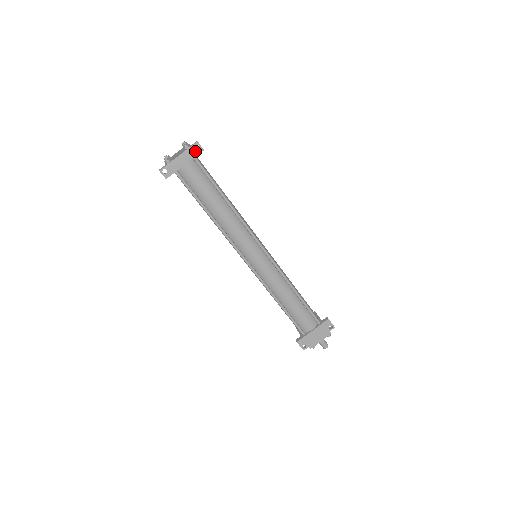
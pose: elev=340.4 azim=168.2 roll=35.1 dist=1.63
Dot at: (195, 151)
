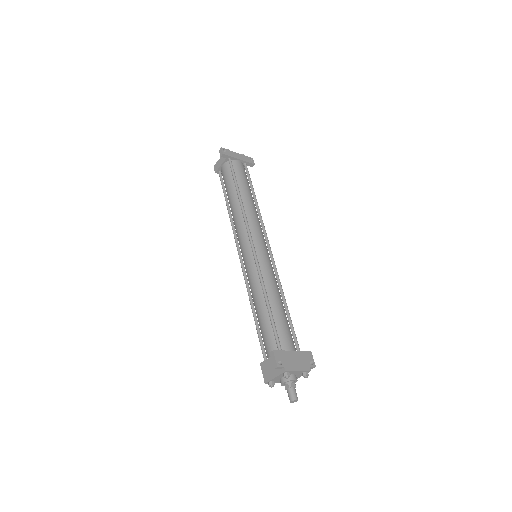
Dot at: (249, 160)
